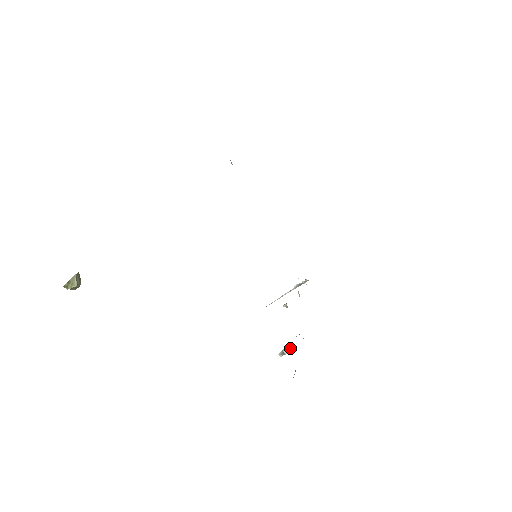
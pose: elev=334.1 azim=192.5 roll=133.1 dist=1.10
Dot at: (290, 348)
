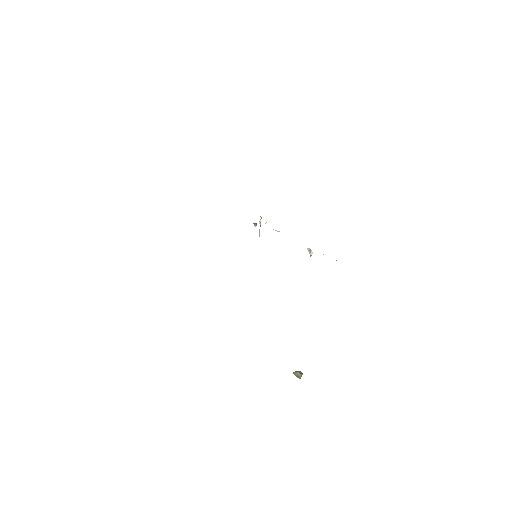
Dot at: (311, 250)
